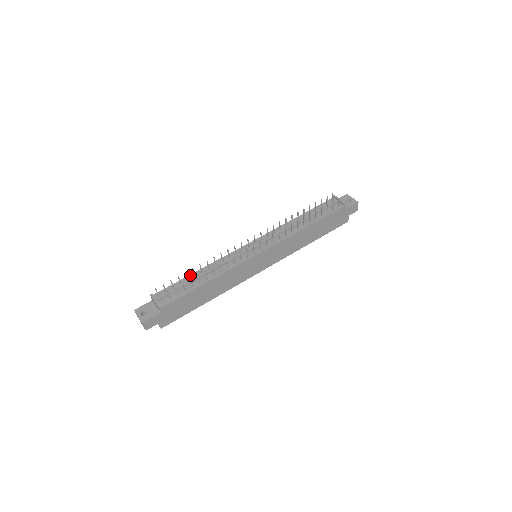
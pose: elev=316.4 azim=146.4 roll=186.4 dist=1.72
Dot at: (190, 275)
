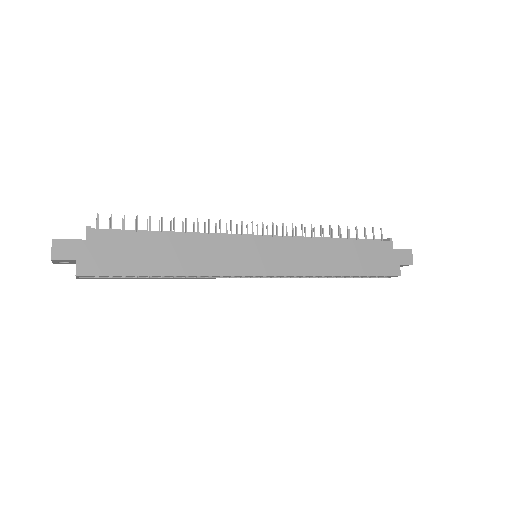
Dot at: occluded
